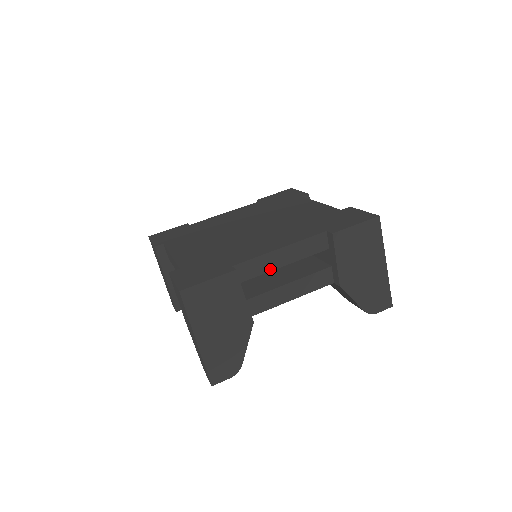
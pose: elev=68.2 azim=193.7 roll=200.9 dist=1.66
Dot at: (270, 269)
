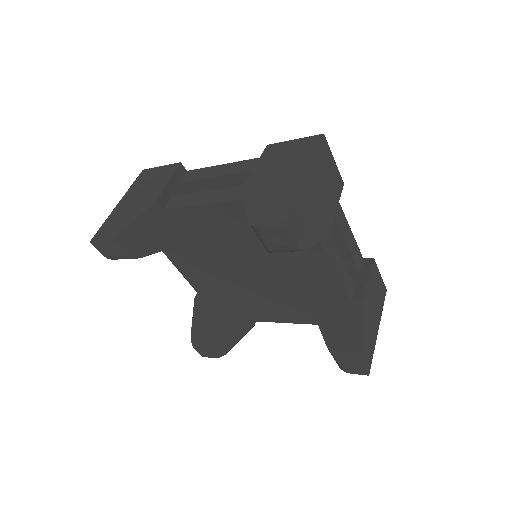
Dot at: (207, 177)
